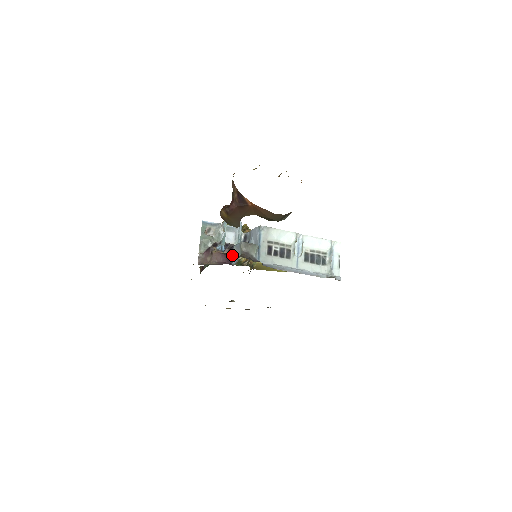
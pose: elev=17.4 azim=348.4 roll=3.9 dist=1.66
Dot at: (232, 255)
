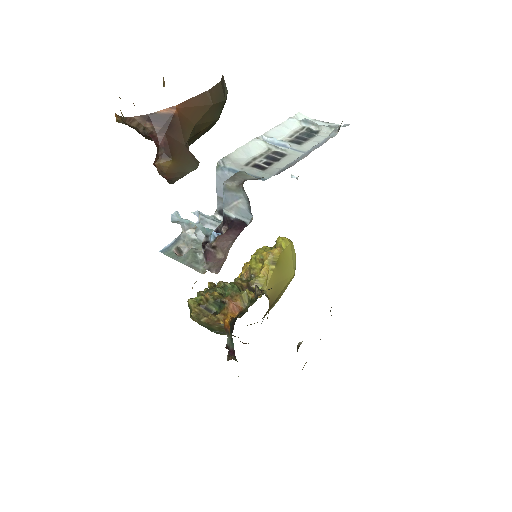
Dot at: (235, 221)
